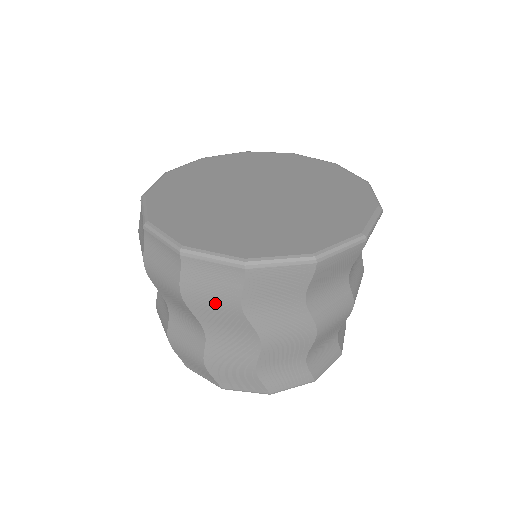
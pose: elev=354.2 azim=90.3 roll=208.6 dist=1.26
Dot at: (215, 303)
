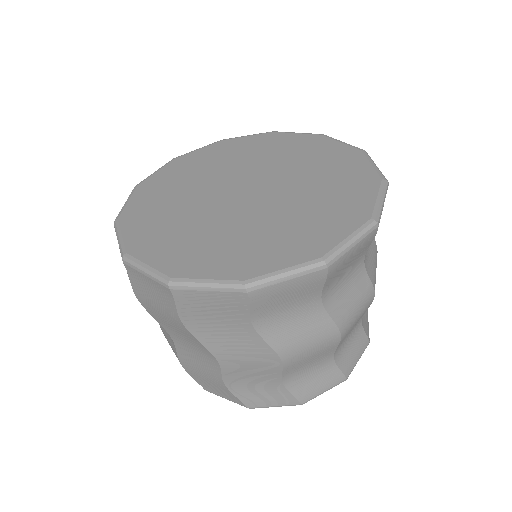
Dot at: (163, 314)
